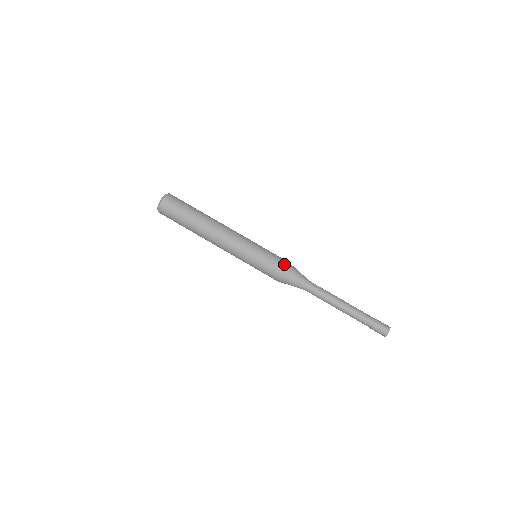
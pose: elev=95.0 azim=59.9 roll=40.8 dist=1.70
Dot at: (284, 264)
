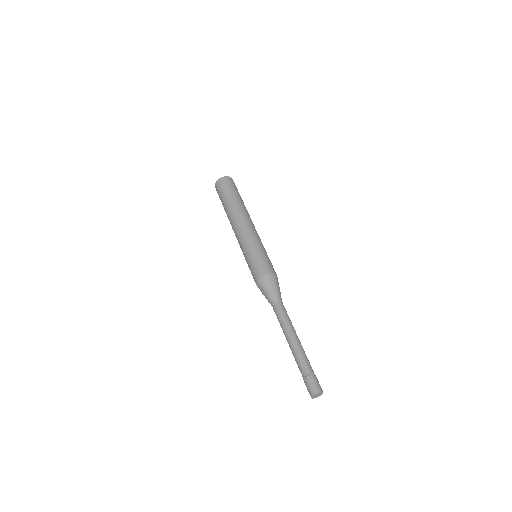
Dot at: (271, 271)
